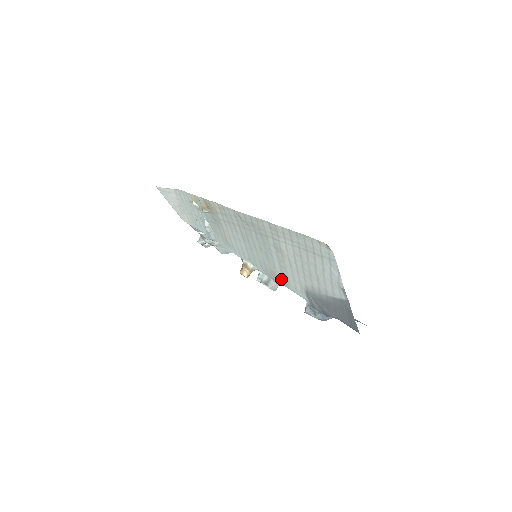
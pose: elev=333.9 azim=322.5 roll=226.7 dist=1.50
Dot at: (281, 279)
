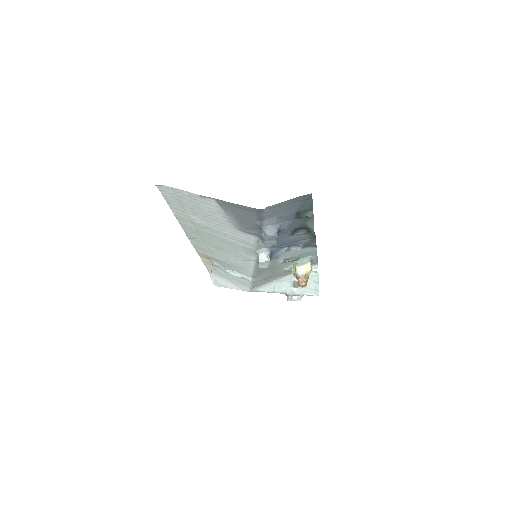
Dot at: (246, 246)
